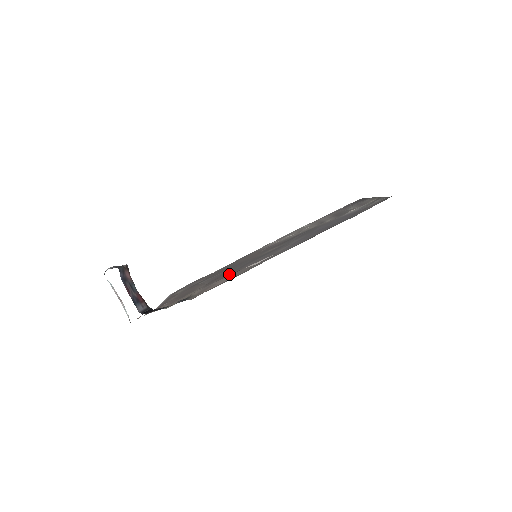
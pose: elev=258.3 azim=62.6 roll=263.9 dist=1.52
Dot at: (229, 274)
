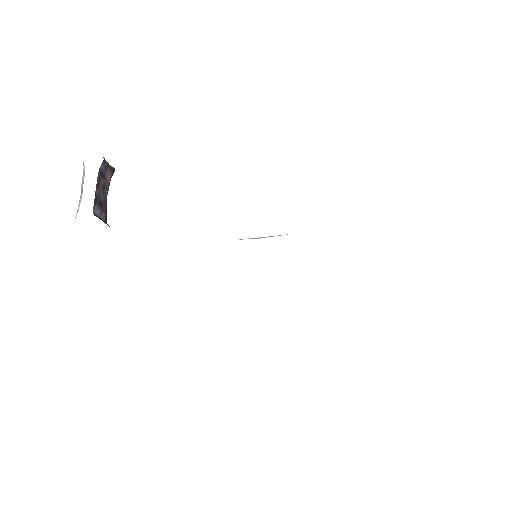
Dot at: occluded
